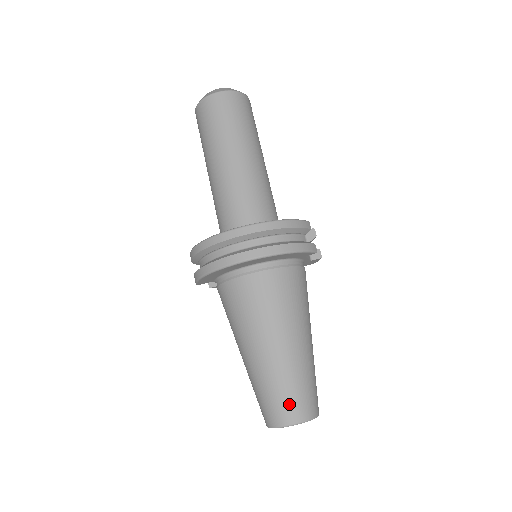
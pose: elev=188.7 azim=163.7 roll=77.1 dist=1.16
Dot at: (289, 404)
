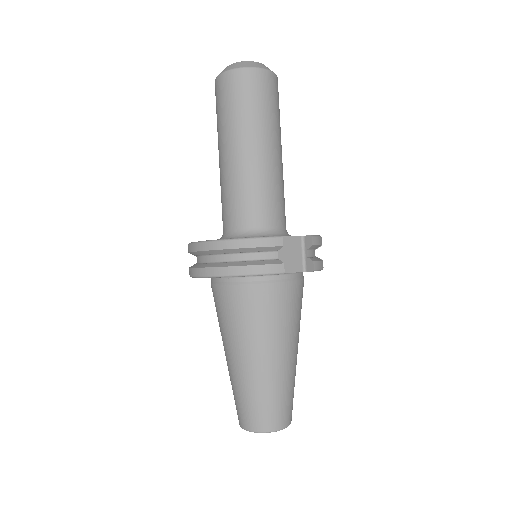
Dot at: (245, 412)
